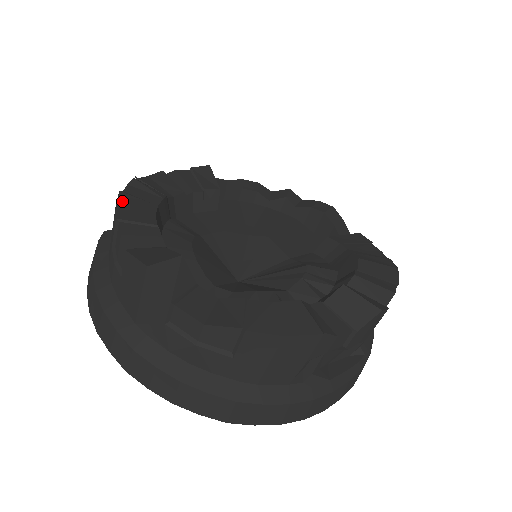
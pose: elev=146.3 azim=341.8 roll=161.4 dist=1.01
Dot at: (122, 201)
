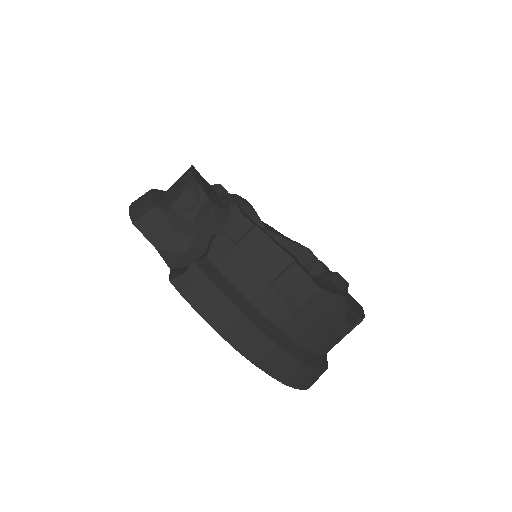
Dot at: (270, 238)
